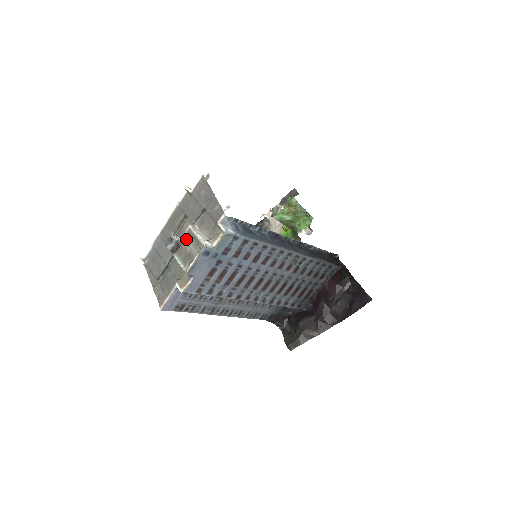
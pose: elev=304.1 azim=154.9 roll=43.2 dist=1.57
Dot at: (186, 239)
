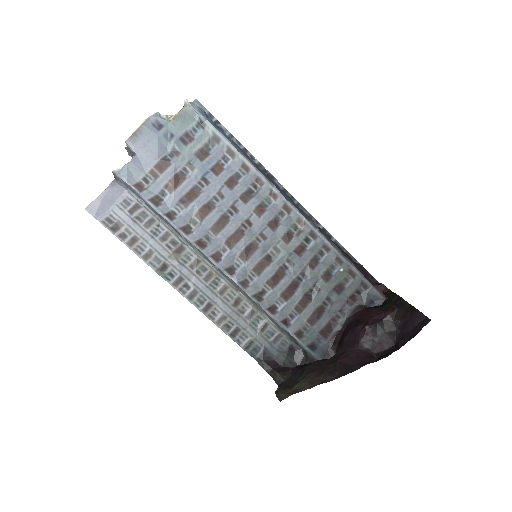
Dot at: occluded
